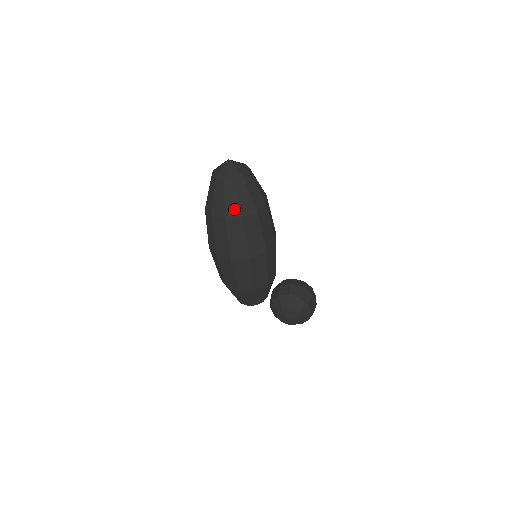
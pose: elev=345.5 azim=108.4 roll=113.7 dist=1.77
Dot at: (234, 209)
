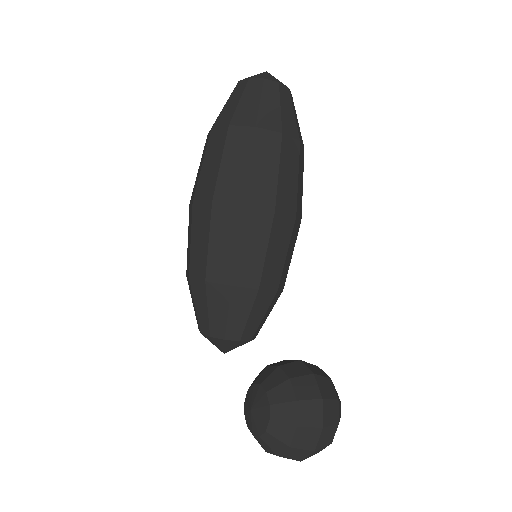
Dot at: (228, 115)
